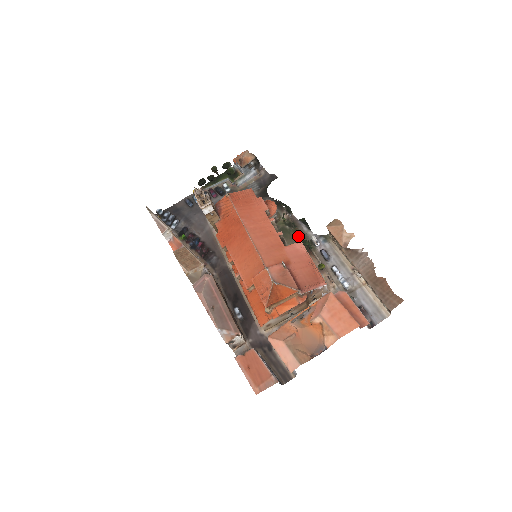
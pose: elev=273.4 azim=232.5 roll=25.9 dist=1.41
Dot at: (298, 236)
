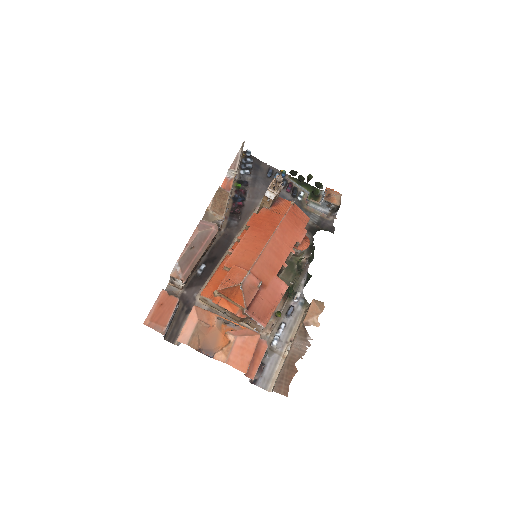
Dot at: (293, 280)
